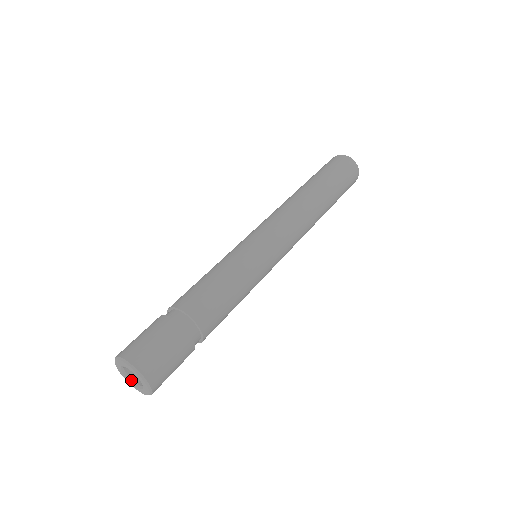
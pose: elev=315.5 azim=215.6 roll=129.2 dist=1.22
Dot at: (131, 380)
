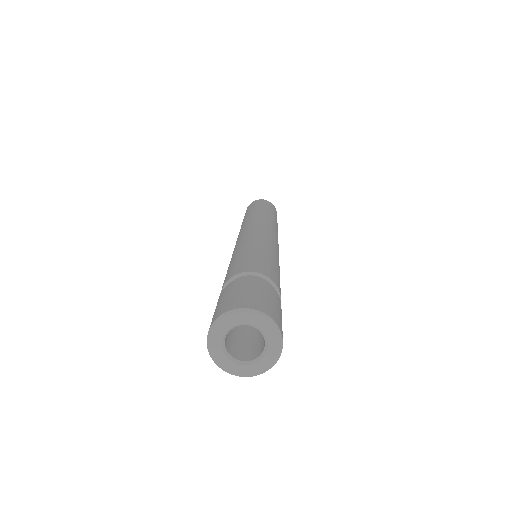
Dot at: (229, 355)
